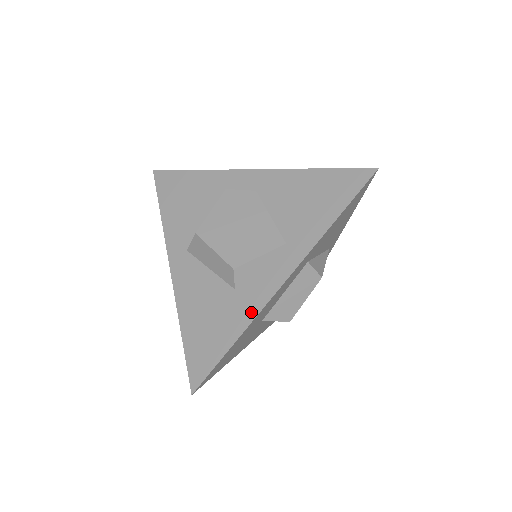
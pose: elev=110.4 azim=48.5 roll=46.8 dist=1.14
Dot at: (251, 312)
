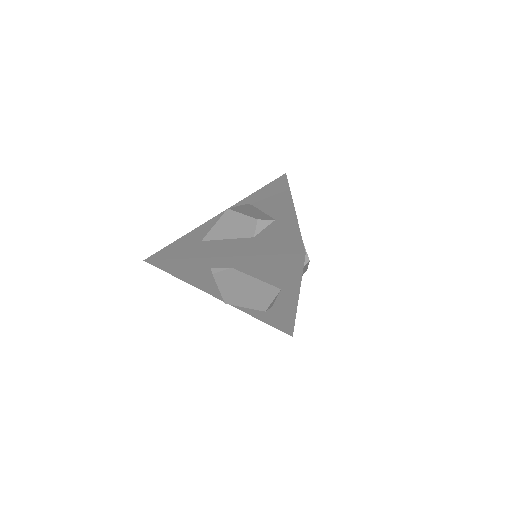
Dot at: (291, 314)
